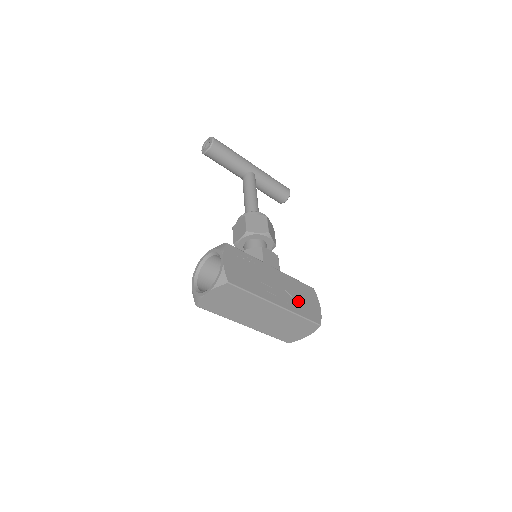
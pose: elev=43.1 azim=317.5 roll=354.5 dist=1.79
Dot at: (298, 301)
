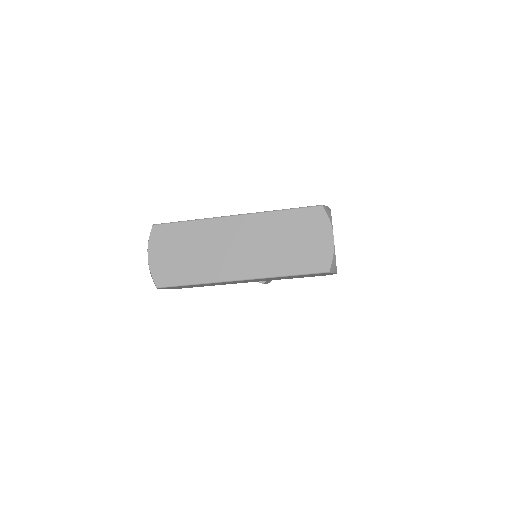
Dot at: occluded
